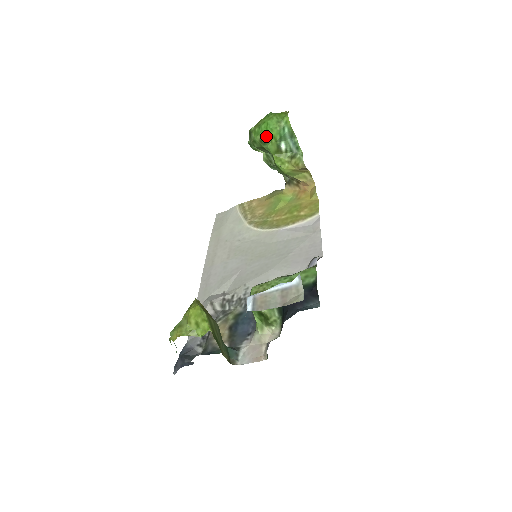
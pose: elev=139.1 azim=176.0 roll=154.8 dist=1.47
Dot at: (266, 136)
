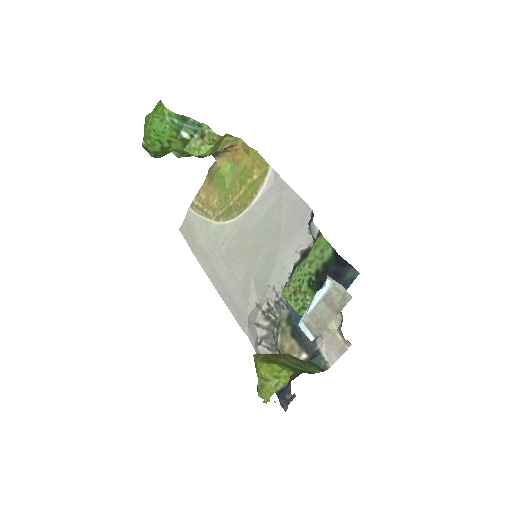
Dot at: (163, 141)
